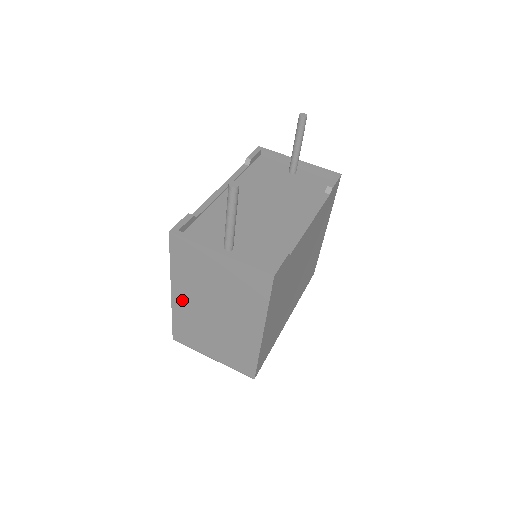
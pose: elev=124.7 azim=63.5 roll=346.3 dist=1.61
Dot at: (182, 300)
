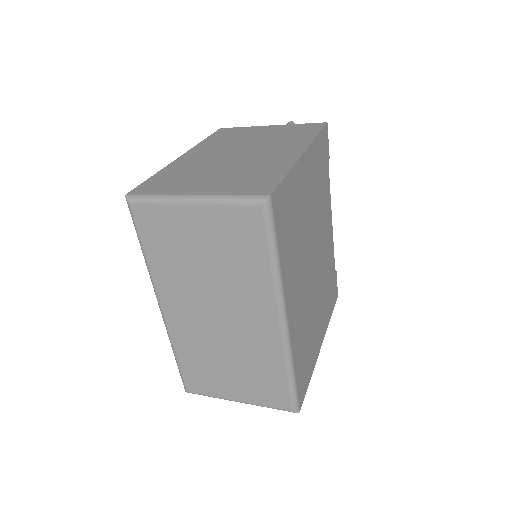
Dot at: (193, 157)
